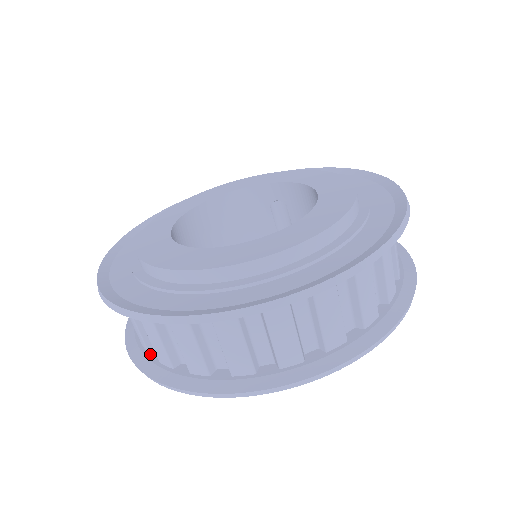
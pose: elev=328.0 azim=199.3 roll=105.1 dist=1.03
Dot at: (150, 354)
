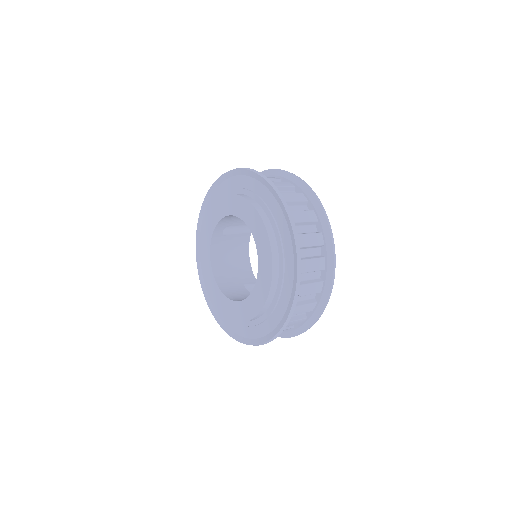
Dot at: (294, 327)
